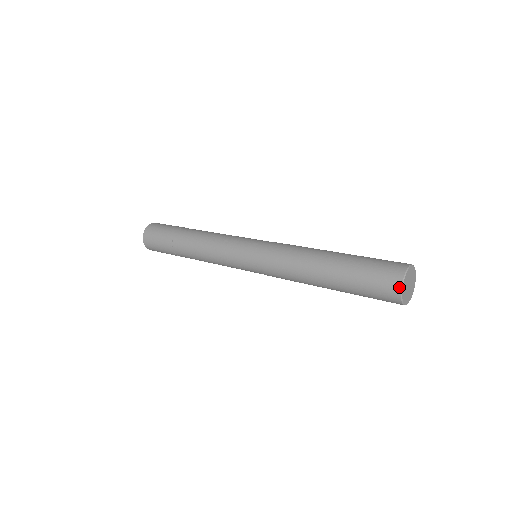
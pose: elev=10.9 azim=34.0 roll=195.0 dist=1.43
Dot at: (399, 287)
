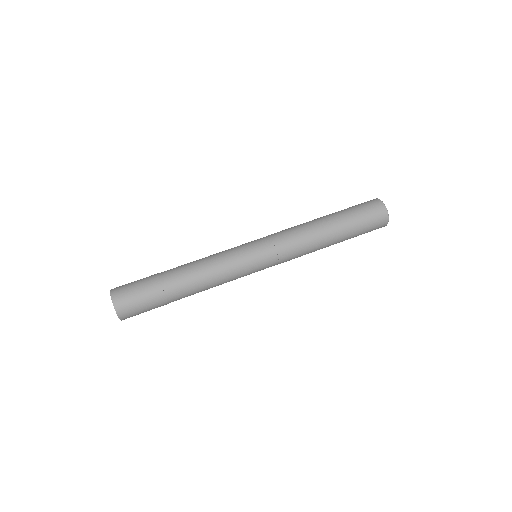
Dot at: (387, 222)
